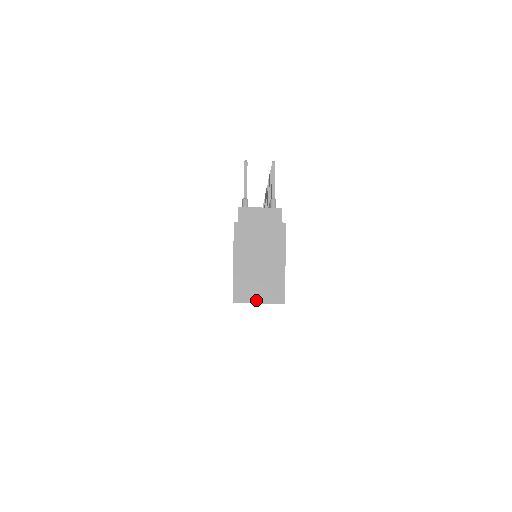
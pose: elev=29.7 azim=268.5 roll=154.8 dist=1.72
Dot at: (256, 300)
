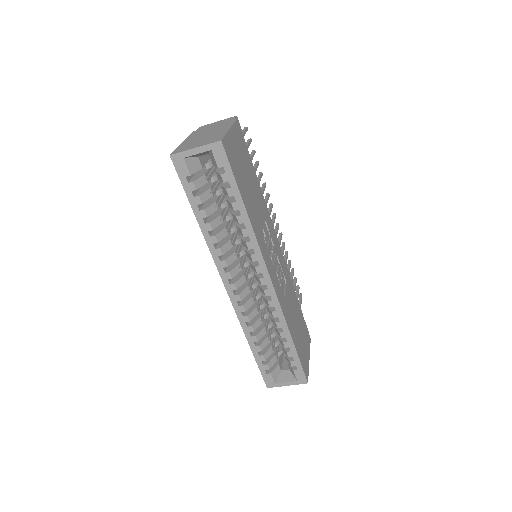
Dot at: (193, 148)
